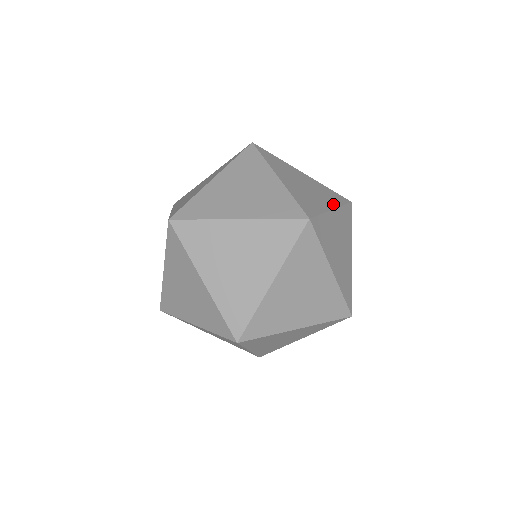
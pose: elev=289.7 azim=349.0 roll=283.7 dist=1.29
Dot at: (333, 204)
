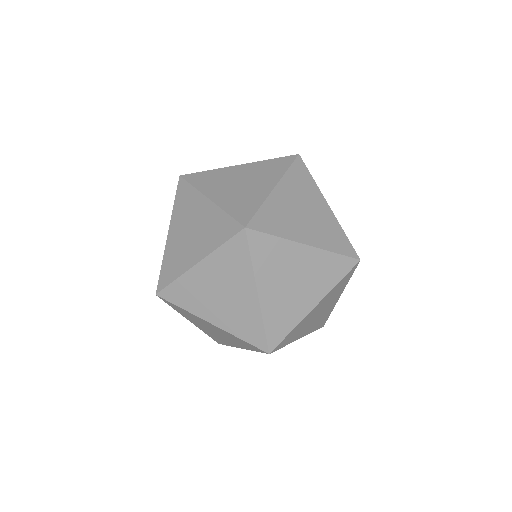
Dot at: (275, 179)
